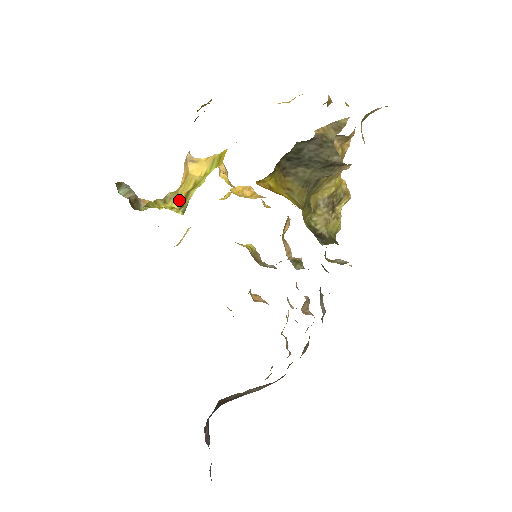
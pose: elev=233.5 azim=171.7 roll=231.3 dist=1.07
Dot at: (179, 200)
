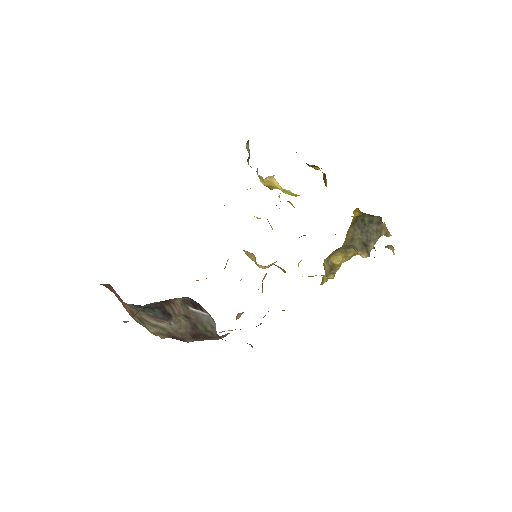
Dot at: (265, 184)
